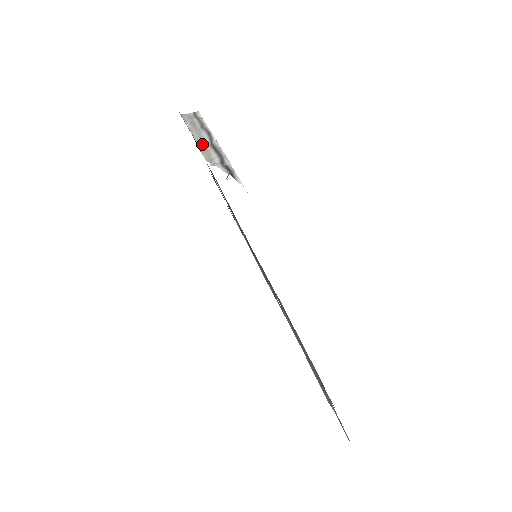
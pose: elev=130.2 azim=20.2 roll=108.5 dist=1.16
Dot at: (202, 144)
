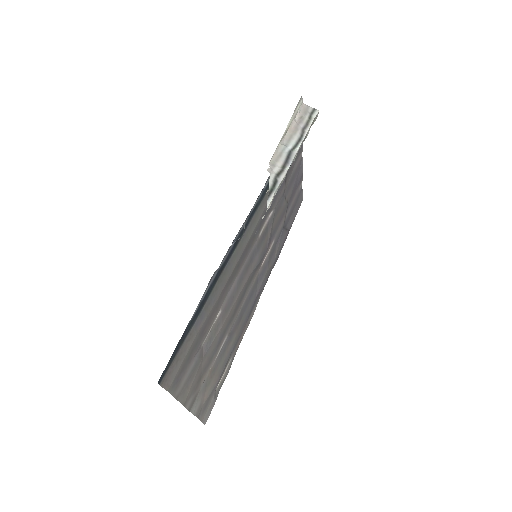
Dot at: (284, 145)
